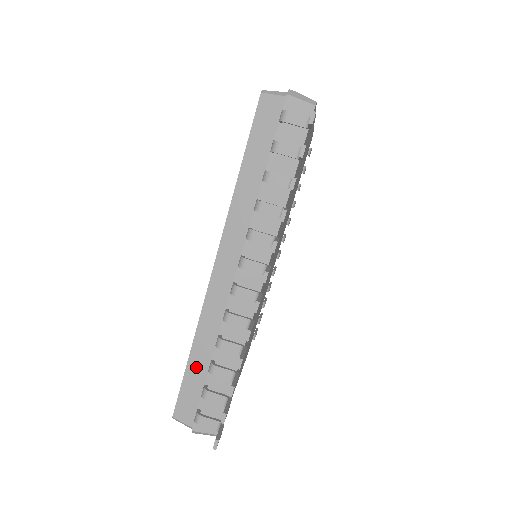
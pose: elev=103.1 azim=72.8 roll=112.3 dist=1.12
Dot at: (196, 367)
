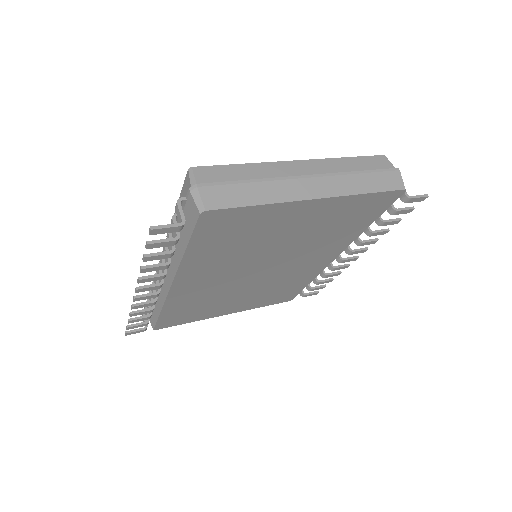
Dot at: occluded
